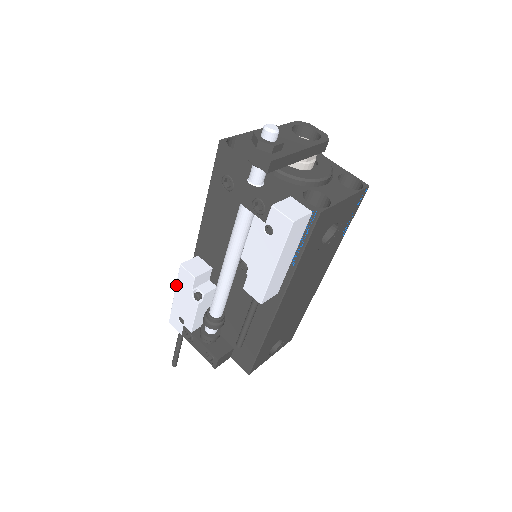
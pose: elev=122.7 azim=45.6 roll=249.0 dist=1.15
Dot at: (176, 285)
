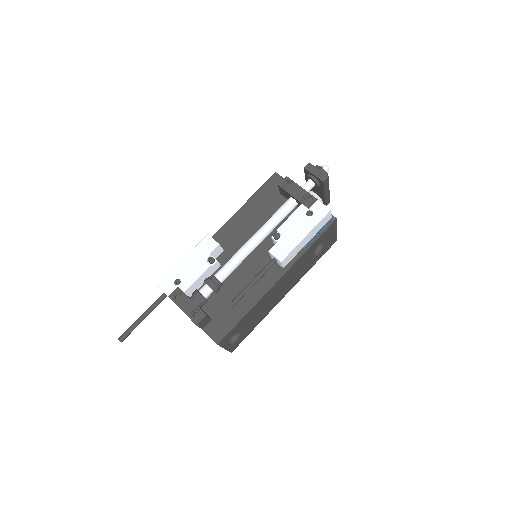
Dot at: (192, 250)
